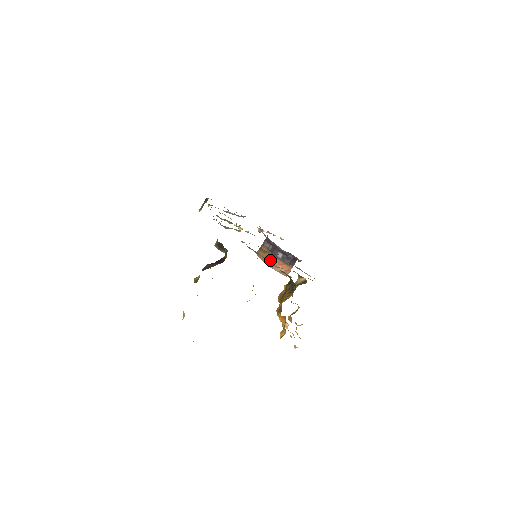
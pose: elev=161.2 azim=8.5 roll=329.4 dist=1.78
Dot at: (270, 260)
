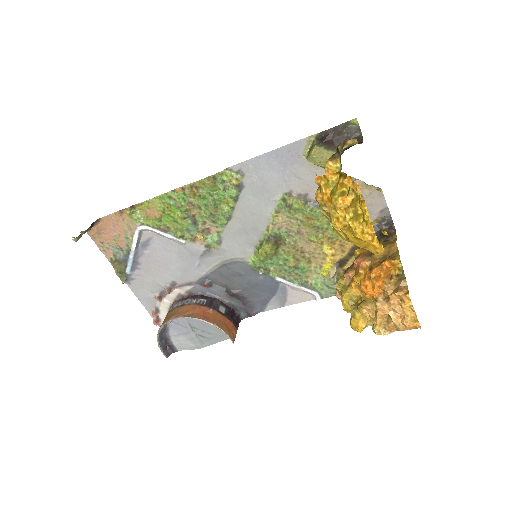
Dot at: (210, 315)
